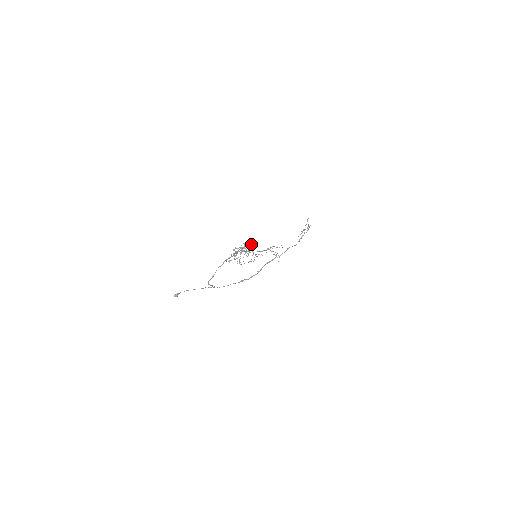
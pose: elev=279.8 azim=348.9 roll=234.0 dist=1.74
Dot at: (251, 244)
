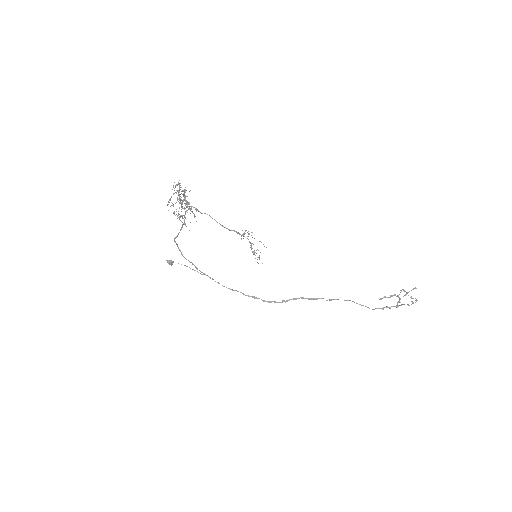
Dot at: (179, 185)
